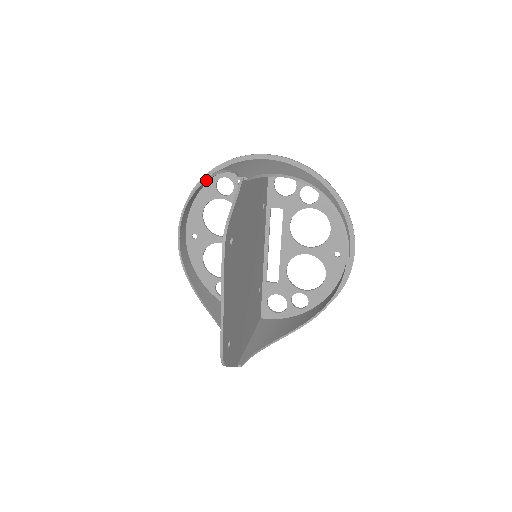
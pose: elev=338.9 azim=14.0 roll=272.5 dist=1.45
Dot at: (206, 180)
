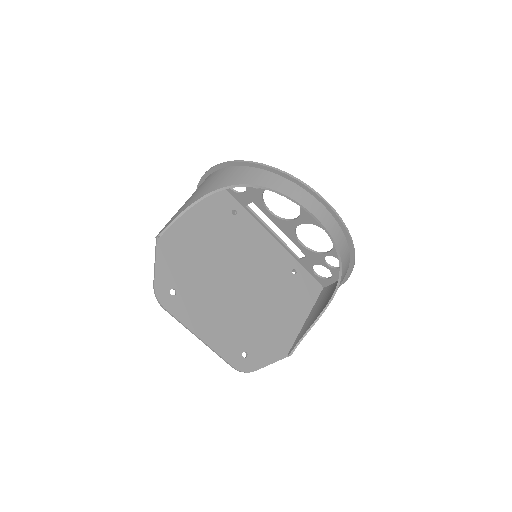
Dot at: occluded
